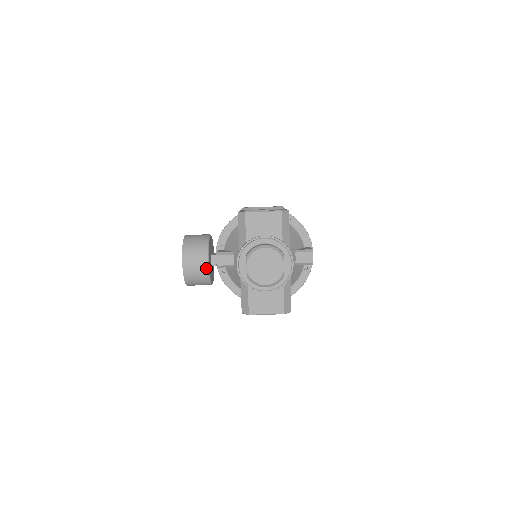
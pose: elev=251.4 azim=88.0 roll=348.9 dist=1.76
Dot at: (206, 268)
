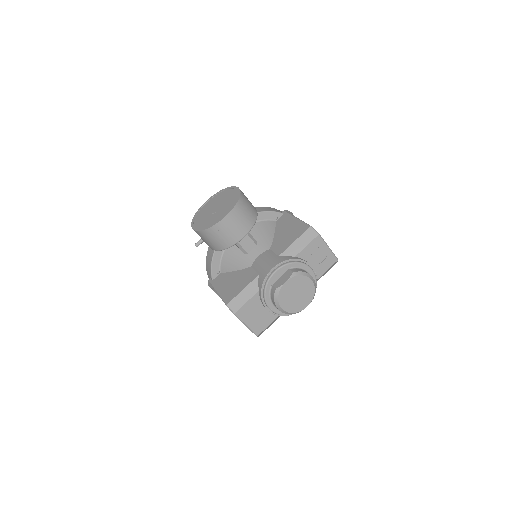
Dot at: (238, 239)
